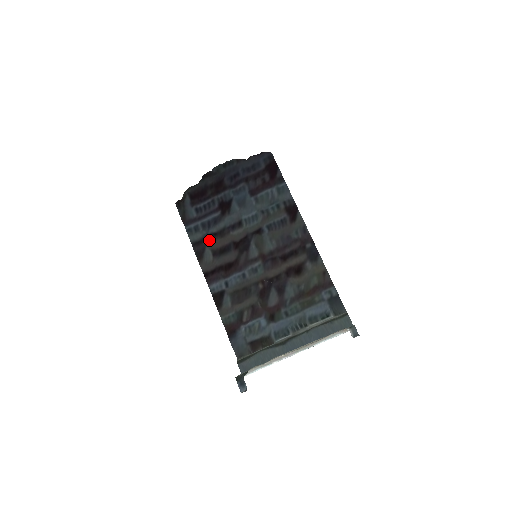
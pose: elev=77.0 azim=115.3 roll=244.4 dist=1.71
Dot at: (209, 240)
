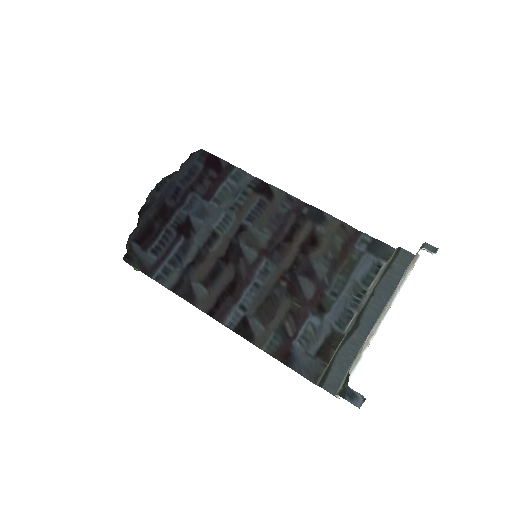
Dot at: (190, 273)
